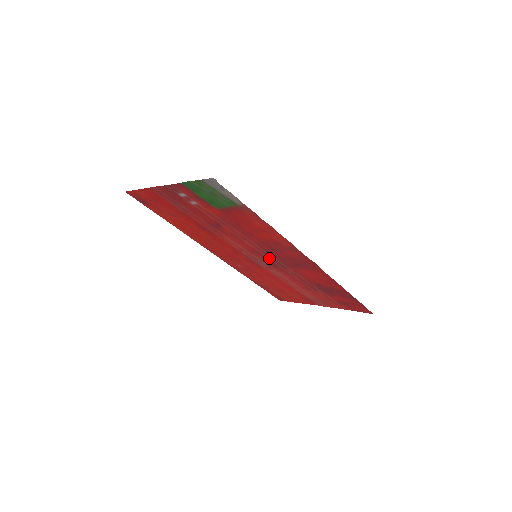
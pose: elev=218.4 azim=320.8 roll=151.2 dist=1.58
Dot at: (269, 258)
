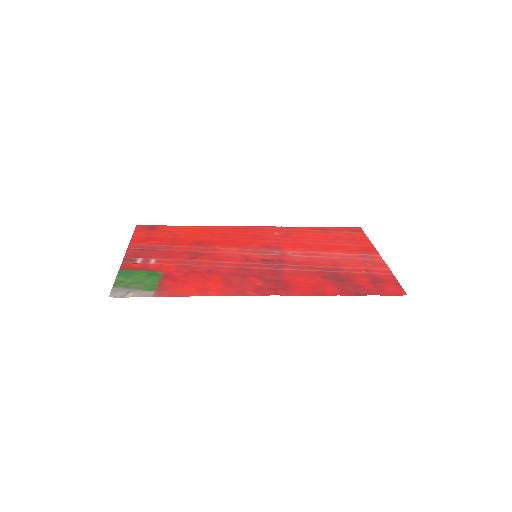
Dot at: (261, 264)
